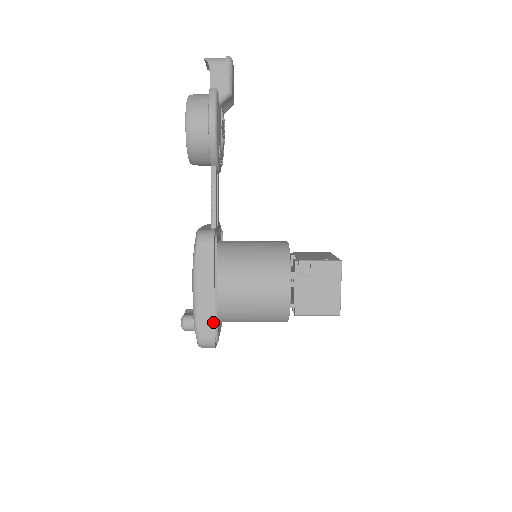
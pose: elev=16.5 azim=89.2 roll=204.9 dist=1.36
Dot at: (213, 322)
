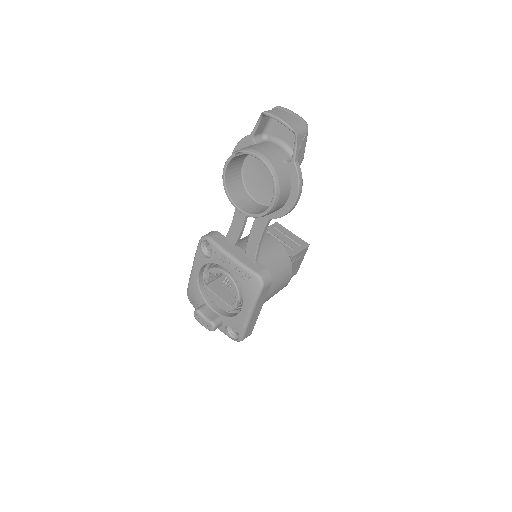
Dot at: occluded
